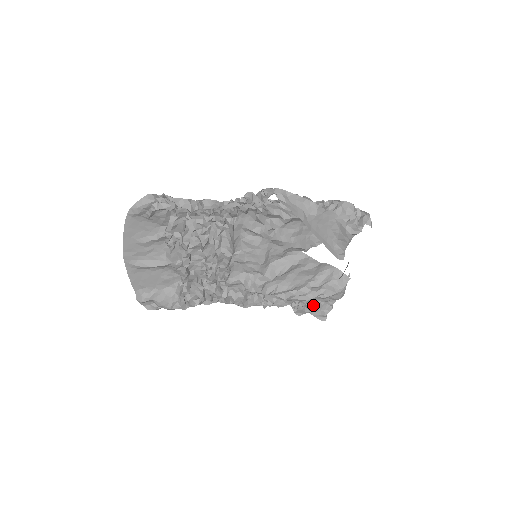
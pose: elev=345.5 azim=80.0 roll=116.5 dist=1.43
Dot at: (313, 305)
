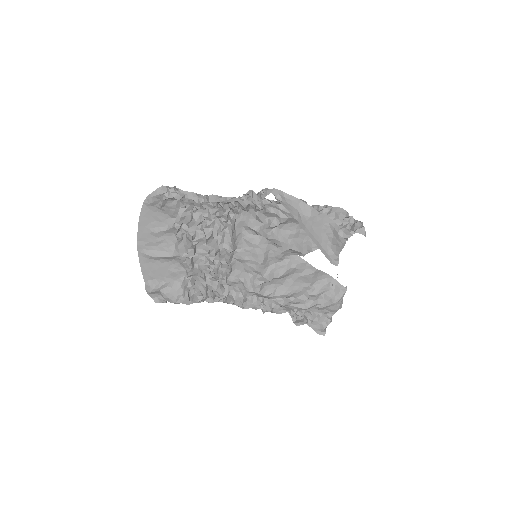
Dot at: (311, 316)
